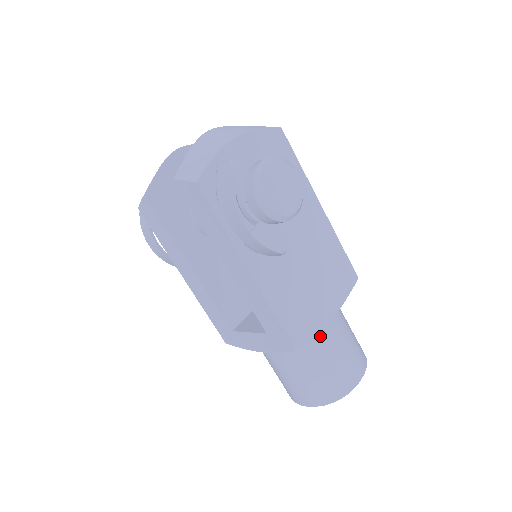
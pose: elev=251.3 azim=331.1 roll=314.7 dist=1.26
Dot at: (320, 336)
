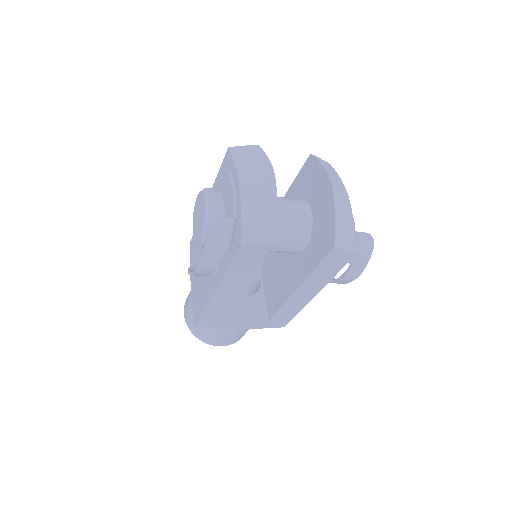
Dot at: occluded
